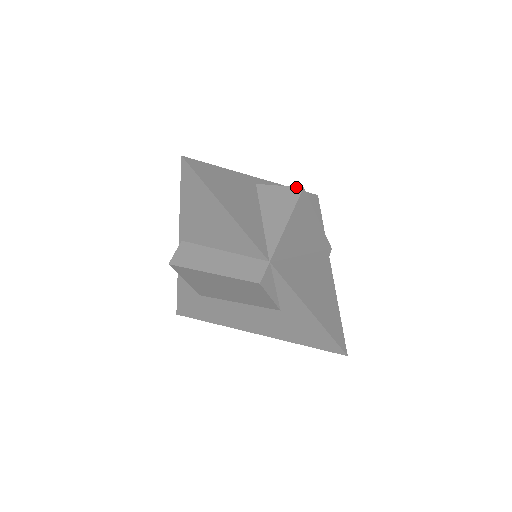
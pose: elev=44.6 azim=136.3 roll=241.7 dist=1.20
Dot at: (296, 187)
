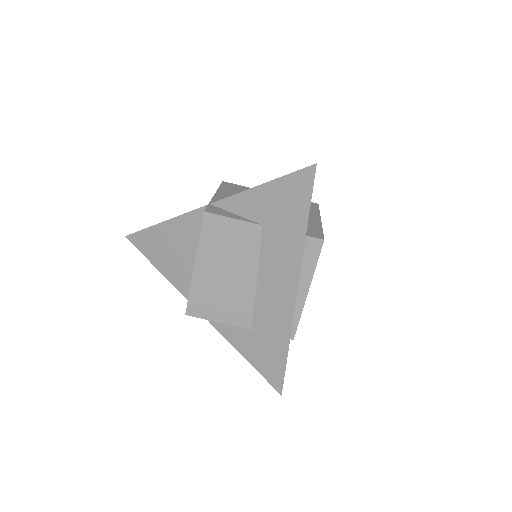
Dot at: occluded
